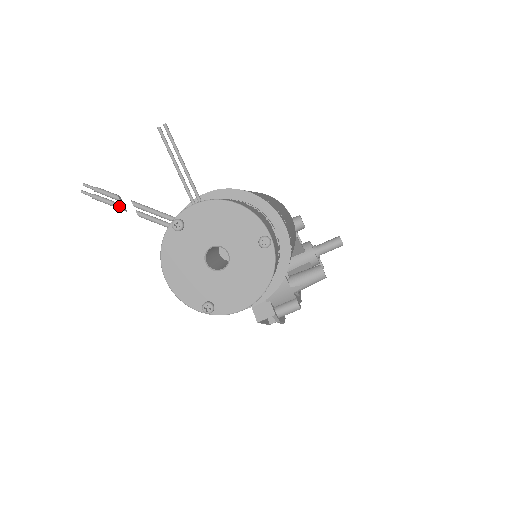
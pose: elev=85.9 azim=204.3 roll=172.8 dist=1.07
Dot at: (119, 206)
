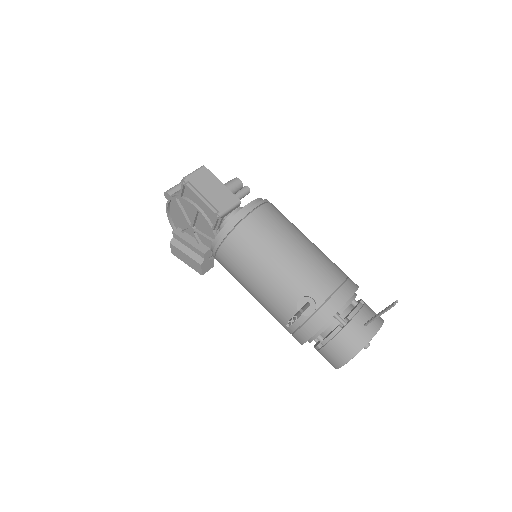
Dot at: occluded
